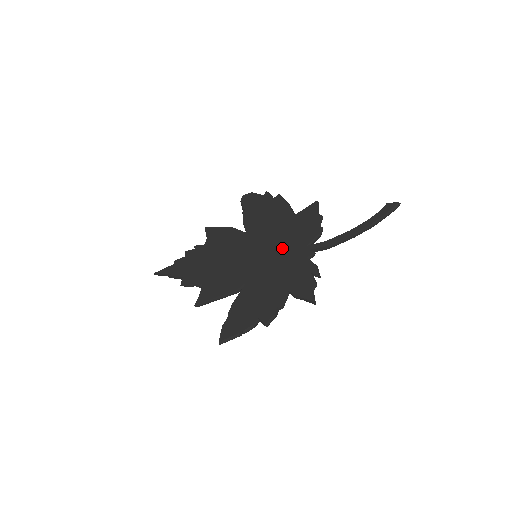
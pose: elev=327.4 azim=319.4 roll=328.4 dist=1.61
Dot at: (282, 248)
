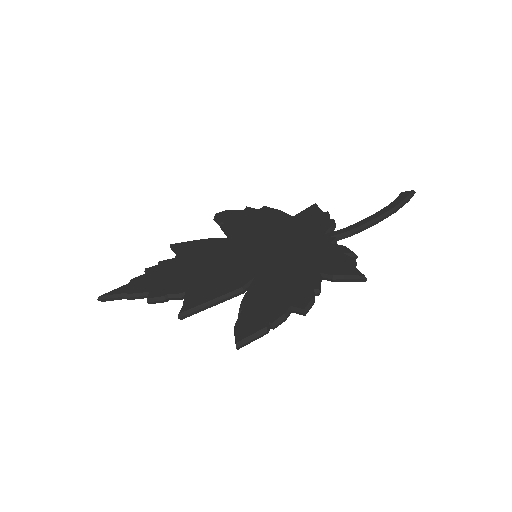
Dot at: (291, 241)
